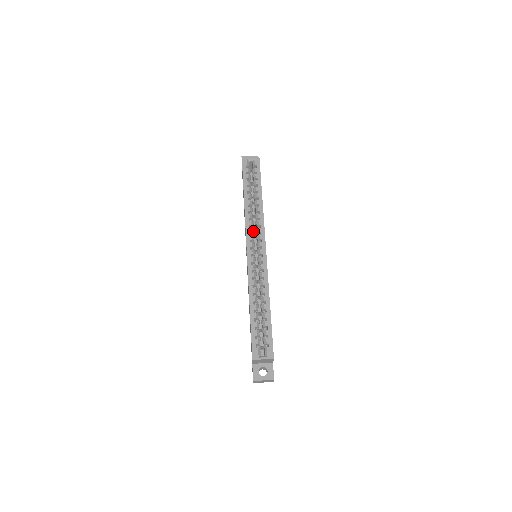
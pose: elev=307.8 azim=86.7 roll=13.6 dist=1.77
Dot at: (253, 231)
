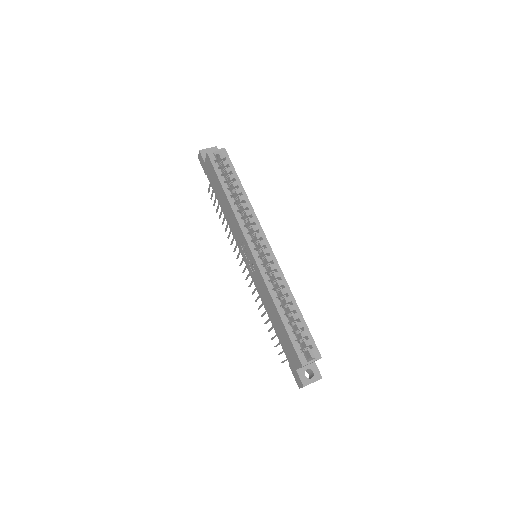
Dot at: occluded
